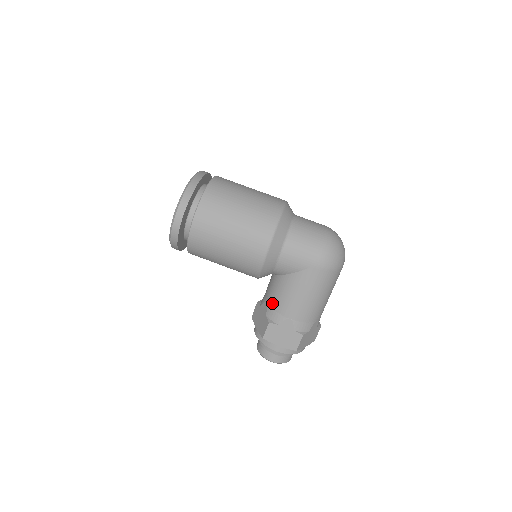
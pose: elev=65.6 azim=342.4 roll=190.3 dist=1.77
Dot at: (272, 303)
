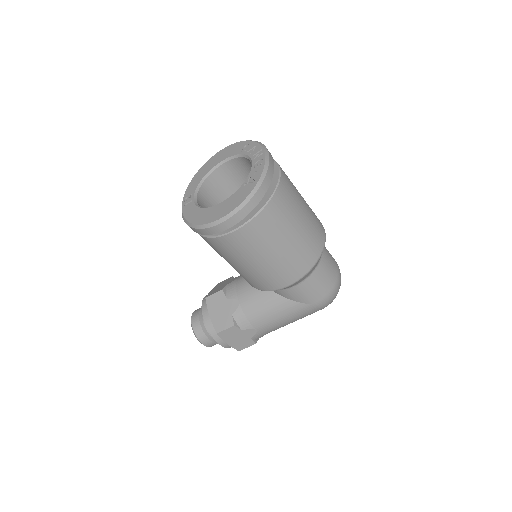
Dot at: (247, 309)
